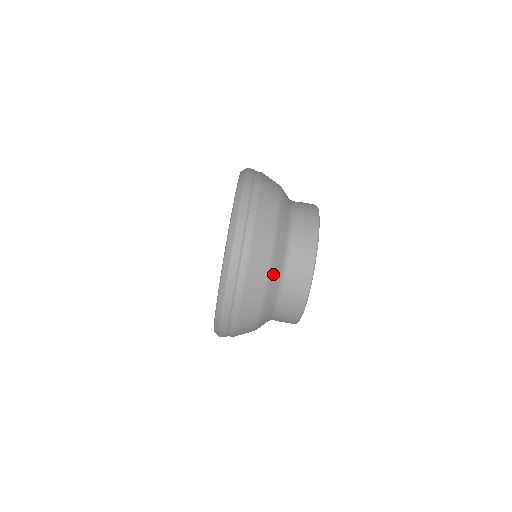
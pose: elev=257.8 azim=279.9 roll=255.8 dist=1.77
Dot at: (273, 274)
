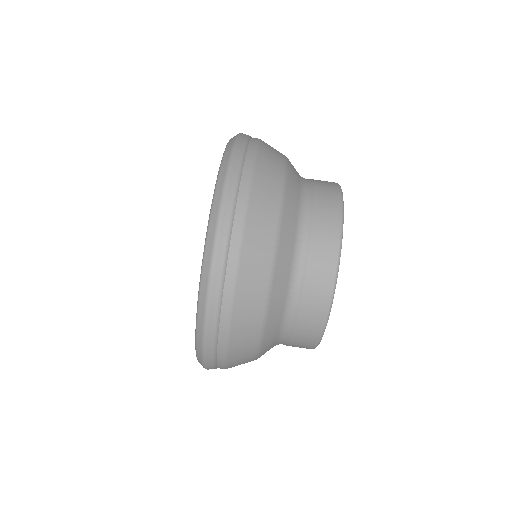
Dot at: (288, 206)
